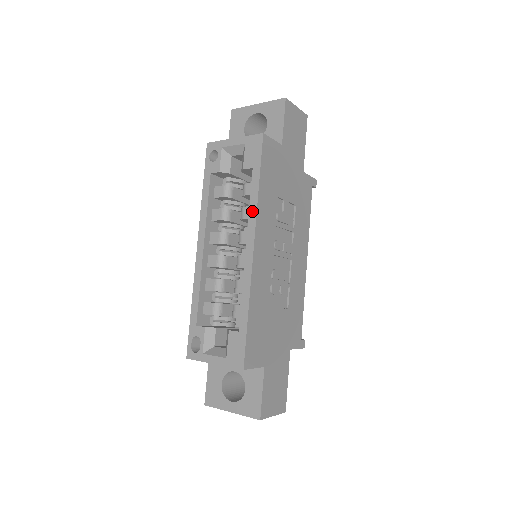
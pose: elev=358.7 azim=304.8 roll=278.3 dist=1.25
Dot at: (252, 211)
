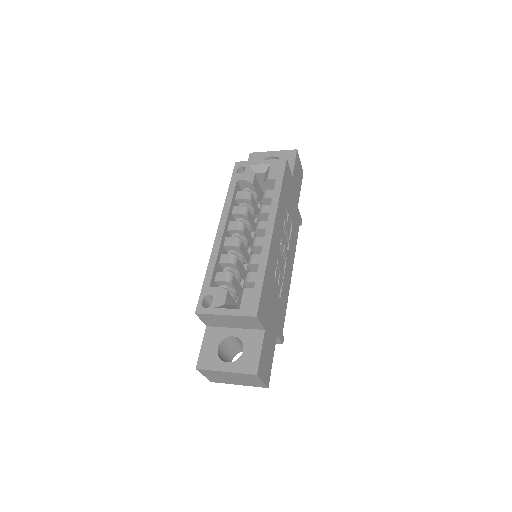
Dot at: (274, 205)
